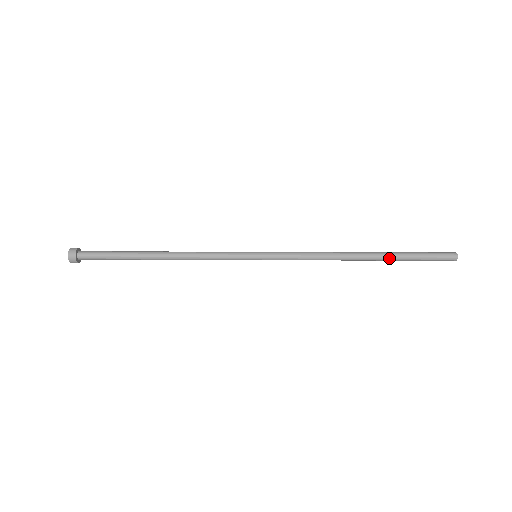
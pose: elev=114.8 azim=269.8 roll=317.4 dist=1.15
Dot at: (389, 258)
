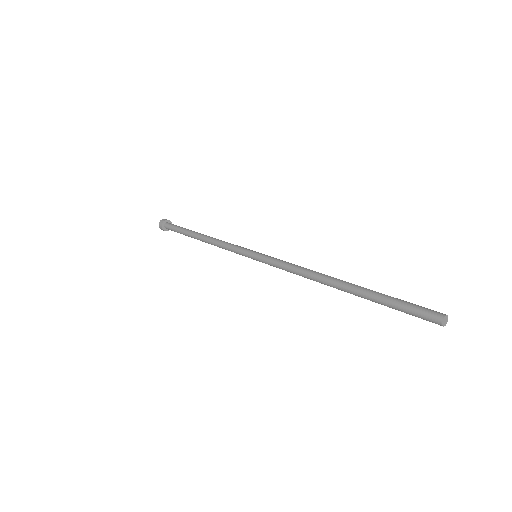
Dot at: (361, 295)
